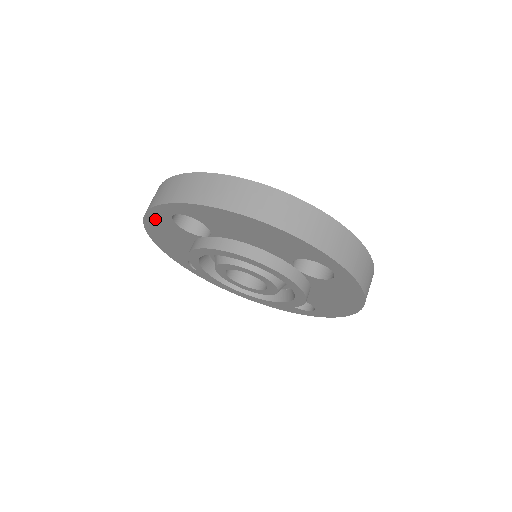
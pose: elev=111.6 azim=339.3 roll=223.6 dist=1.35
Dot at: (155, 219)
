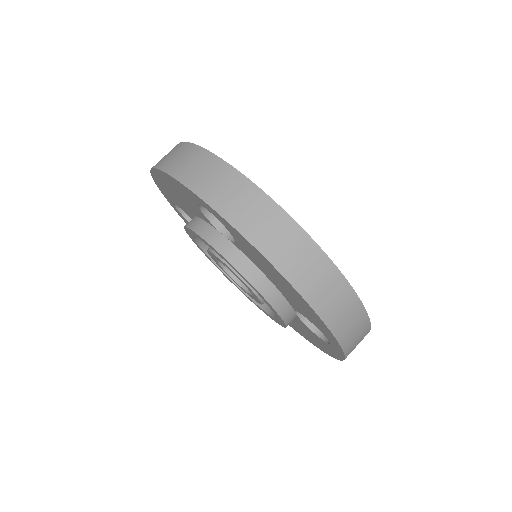
Dot at: (176, 184)
